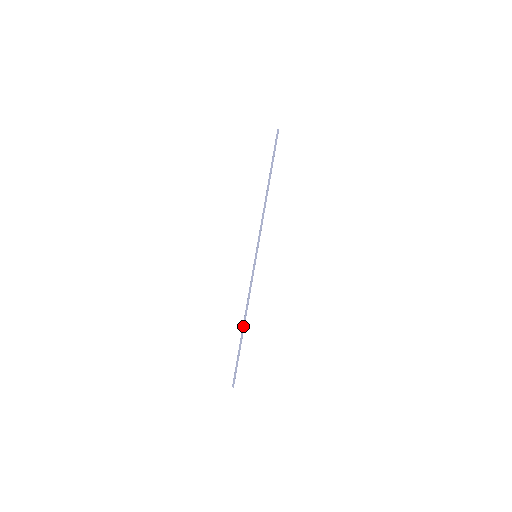
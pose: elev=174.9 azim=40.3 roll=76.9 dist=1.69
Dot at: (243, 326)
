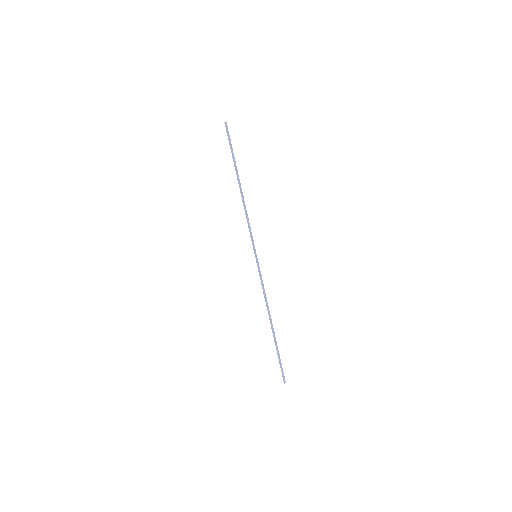
Dot at: (272, 326)
